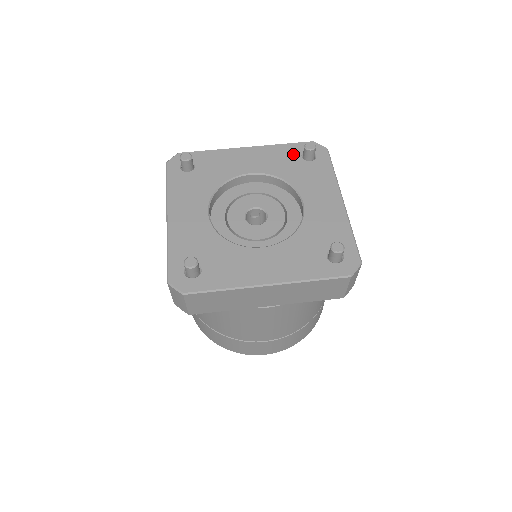
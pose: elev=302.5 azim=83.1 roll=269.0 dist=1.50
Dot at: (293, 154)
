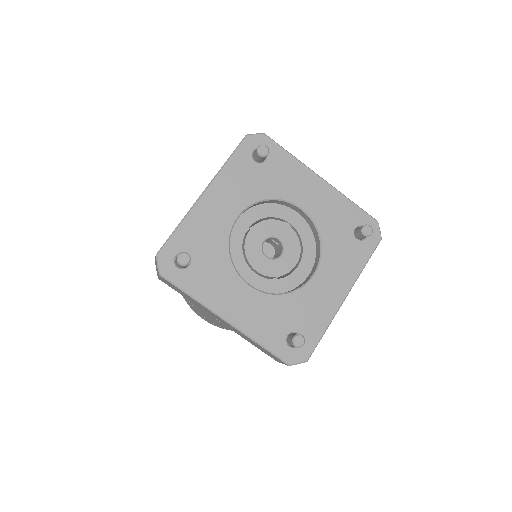
Dot at: (351, 220)
